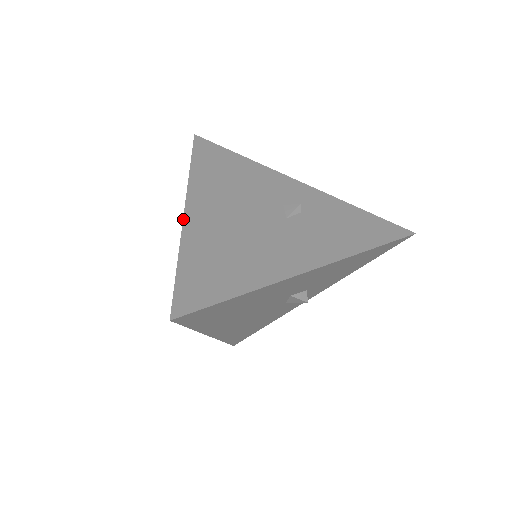
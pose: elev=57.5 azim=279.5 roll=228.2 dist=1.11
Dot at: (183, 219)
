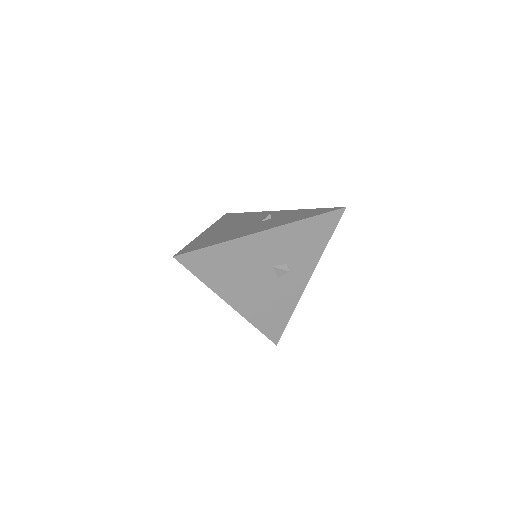
Dot at: (200, 234)
